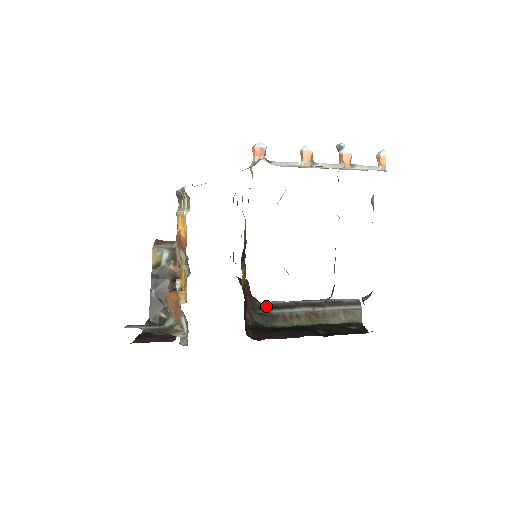
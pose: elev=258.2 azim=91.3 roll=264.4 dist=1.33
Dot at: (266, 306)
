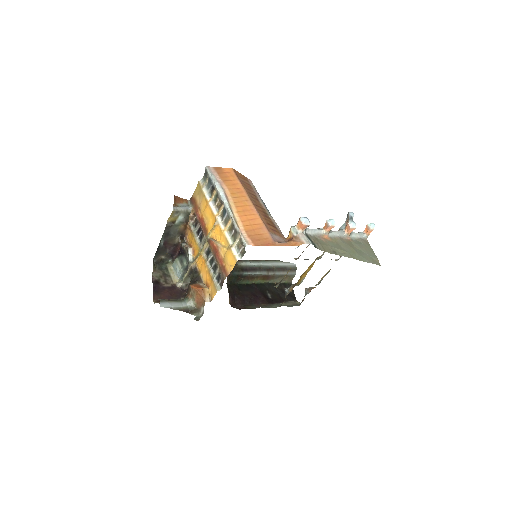
Dot at: (240, 268)
